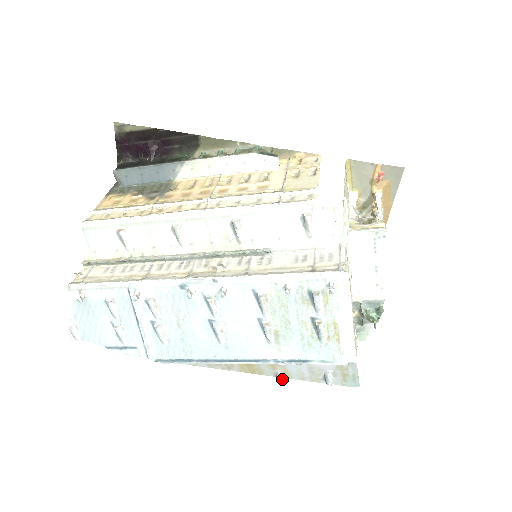
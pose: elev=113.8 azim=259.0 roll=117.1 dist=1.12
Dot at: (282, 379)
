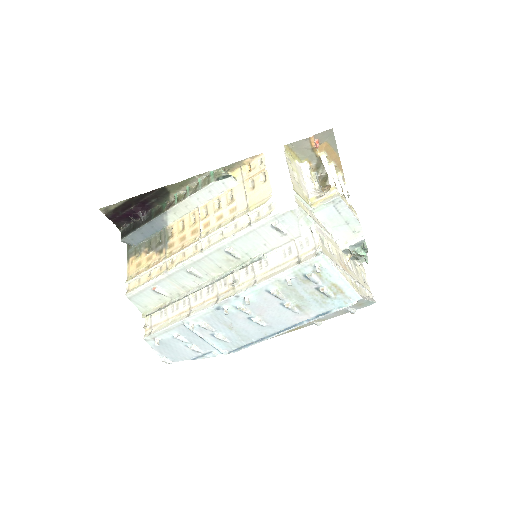
Dot at: (319, 324)
